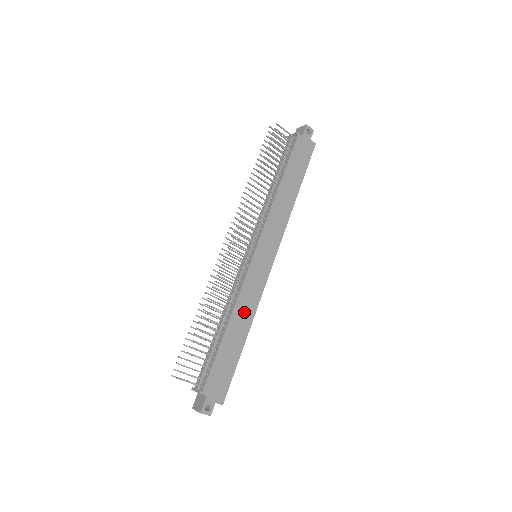
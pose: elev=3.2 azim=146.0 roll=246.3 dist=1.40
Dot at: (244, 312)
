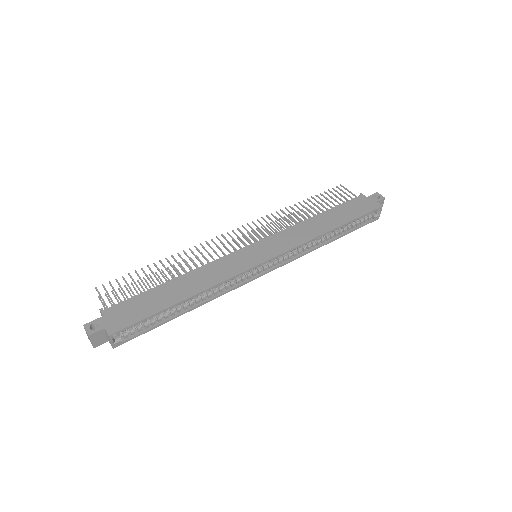
Dot at: (202, 278)
